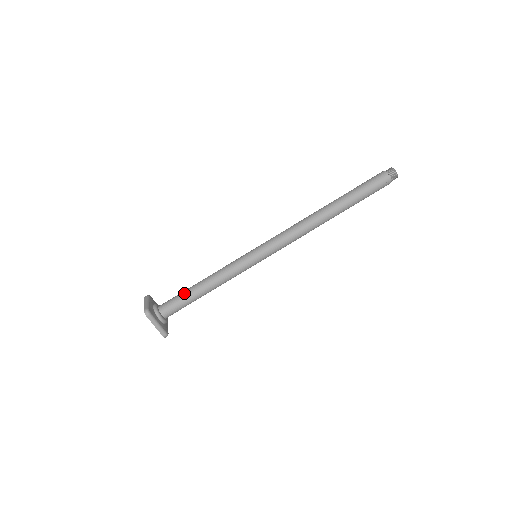
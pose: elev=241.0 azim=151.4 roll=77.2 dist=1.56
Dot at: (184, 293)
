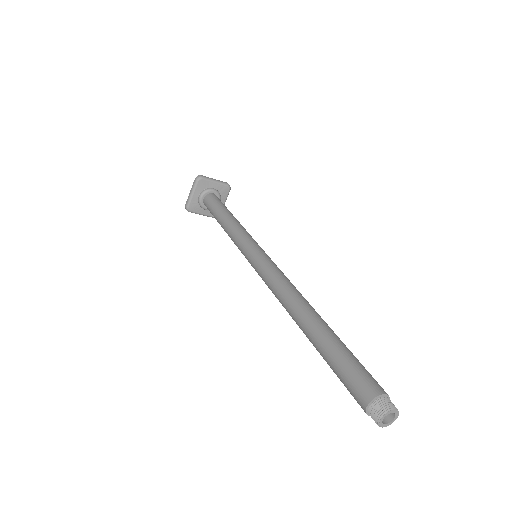
Dot at: (213, 214)
